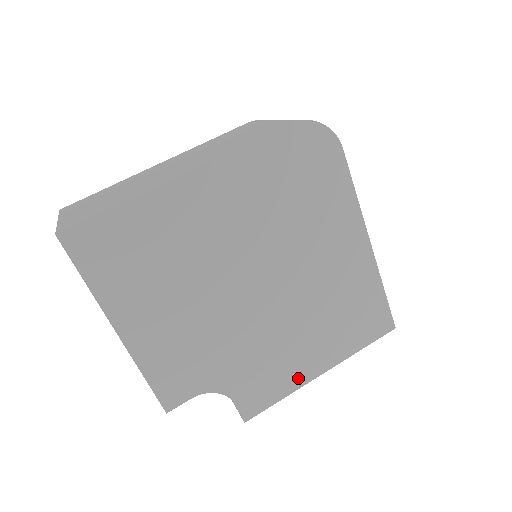
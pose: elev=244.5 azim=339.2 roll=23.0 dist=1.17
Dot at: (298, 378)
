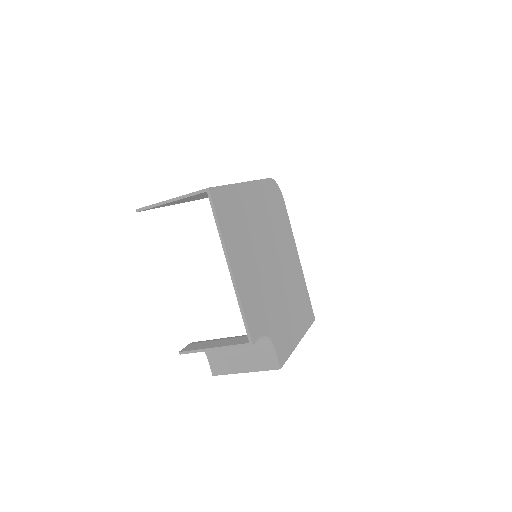
Dot at: (293, 340)
